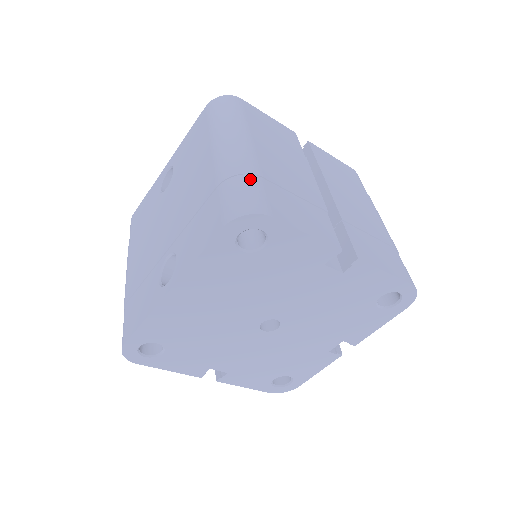
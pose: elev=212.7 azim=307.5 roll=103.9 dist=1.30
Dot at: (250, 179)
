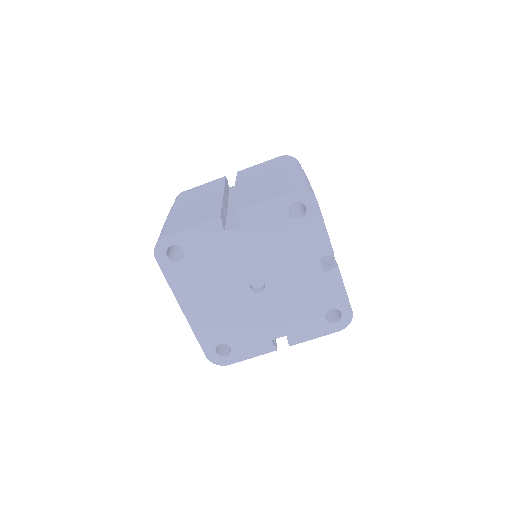
Dot at: (164, 228)
